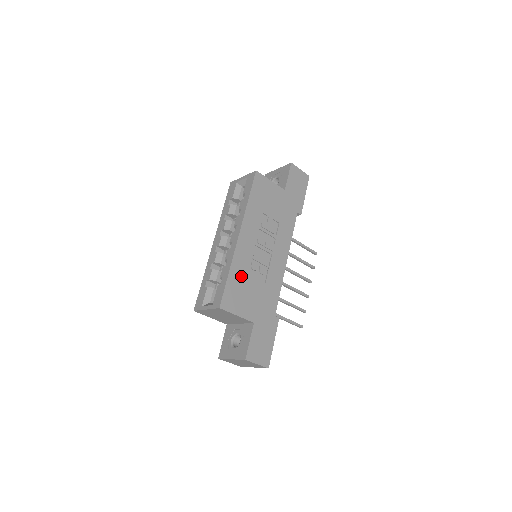
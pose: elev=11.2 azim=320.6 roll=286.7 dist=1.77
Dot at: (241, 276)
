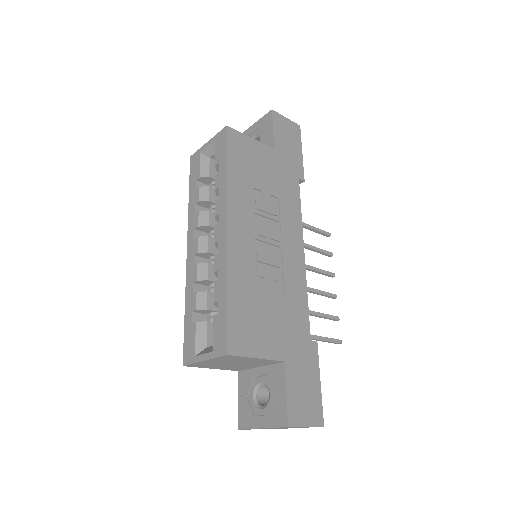
Dot at: (247, 292)
